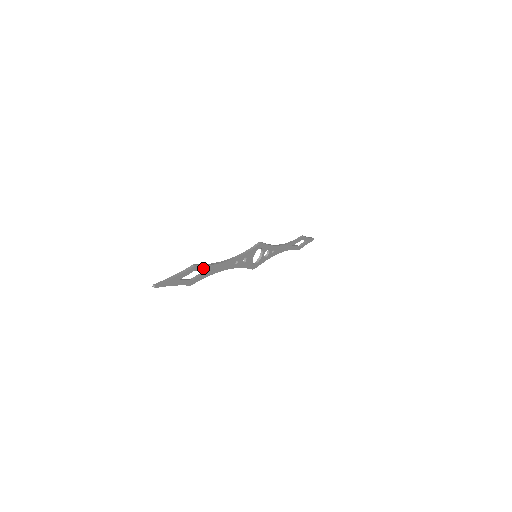
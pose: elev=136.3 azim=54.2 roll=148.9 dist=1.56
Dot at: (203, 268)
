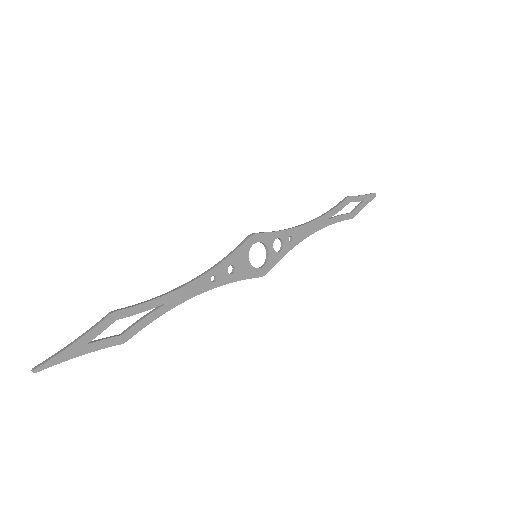
Dot at: (136, 310)
